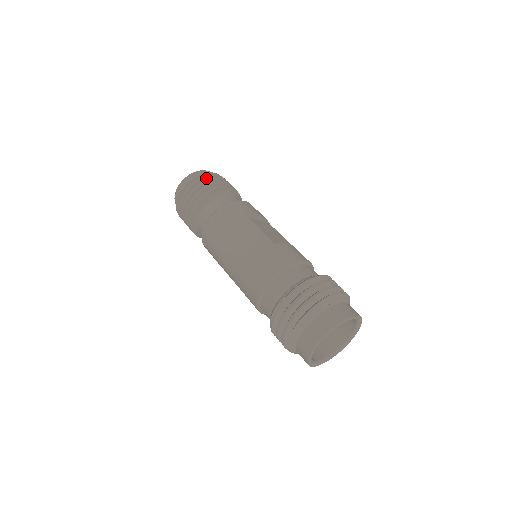
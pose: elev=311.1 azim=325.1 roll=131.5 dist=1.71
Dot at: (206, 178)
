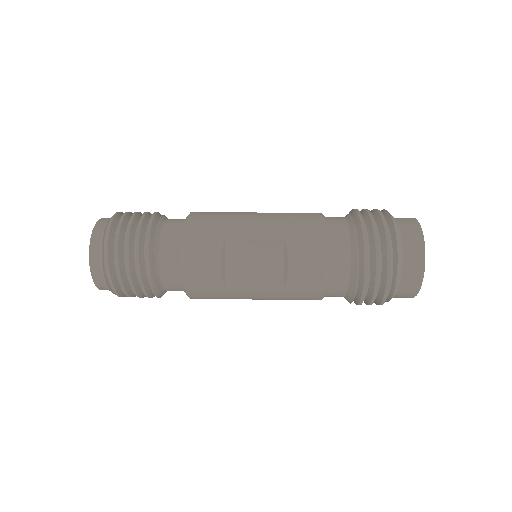
Dot at: occluded
